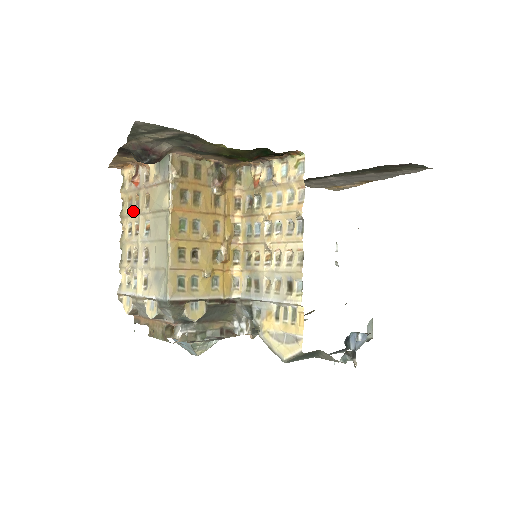
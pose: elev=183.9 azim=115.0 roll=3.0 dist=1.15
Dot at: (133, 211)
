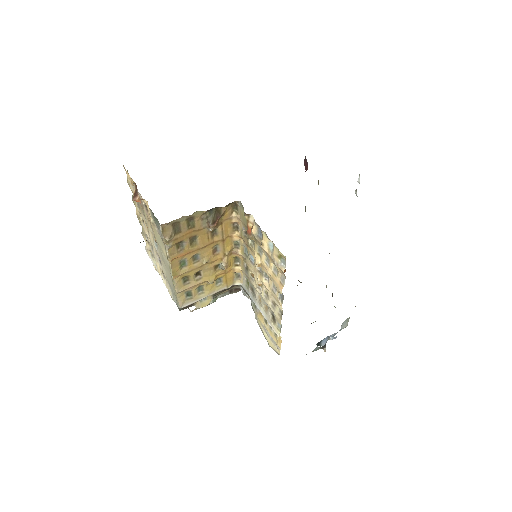
Dot at: (142, 215)
